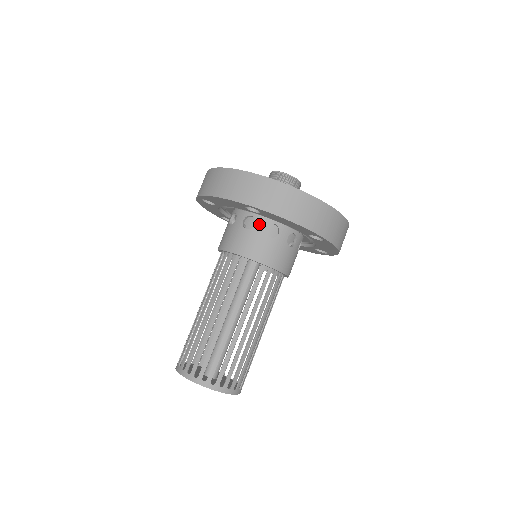
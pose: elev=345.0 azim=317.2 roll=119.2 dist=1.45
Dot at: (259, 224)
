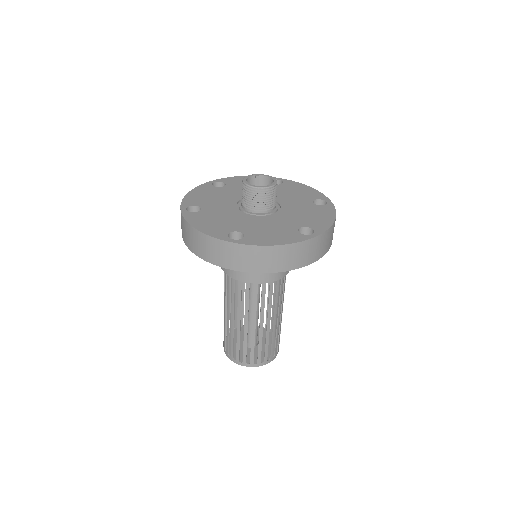
Dot at: occluded
